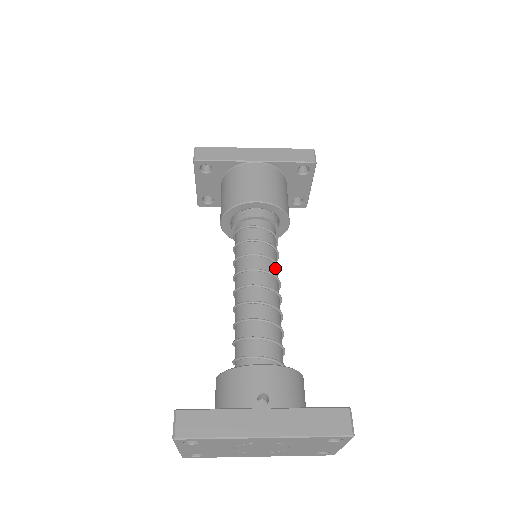
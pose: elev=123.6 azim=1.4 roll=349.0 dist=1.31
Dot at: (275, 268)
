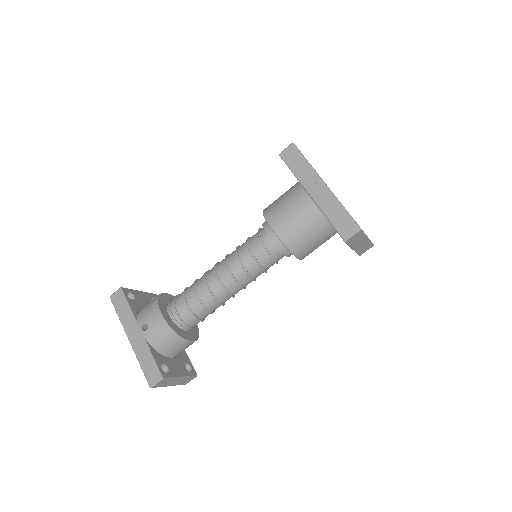
Dot at: (245, 277)
